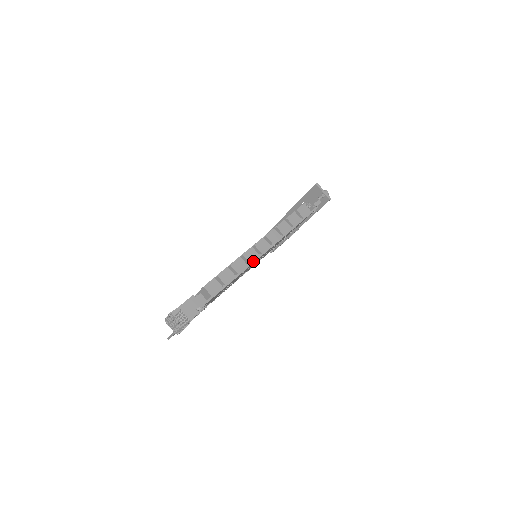
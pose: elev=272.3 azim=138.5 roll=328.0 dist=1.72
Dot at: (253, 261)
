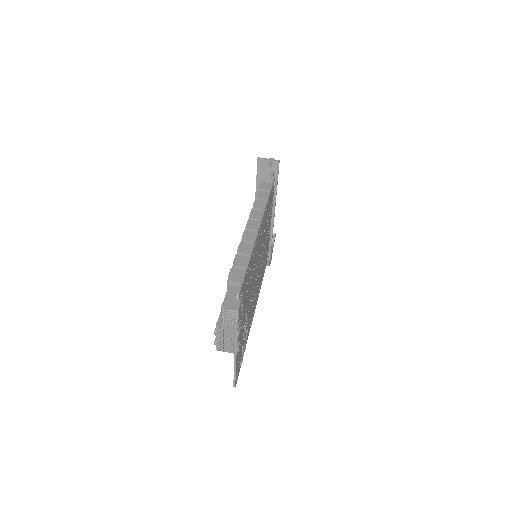
Dot at: (255, 237)
